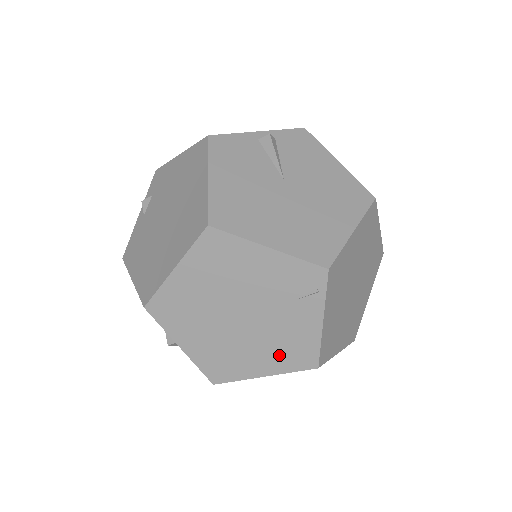
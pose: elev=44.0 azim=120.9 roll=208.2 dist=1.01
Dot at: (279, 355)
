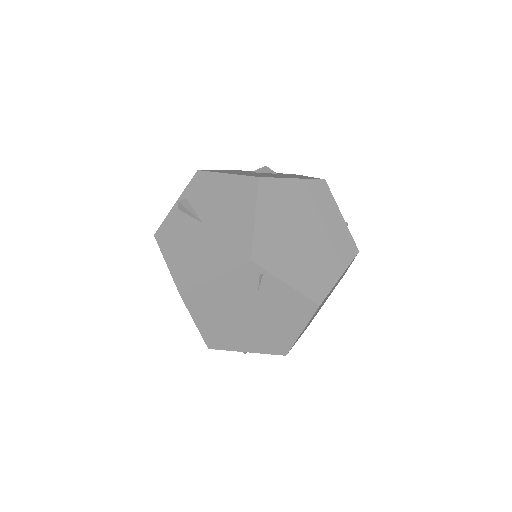
Dot at: (292, 317)
